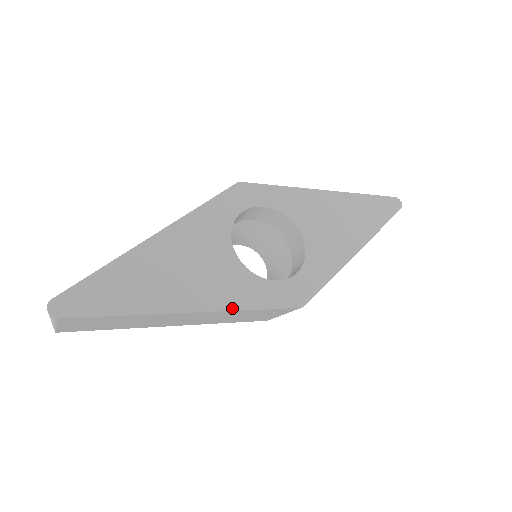
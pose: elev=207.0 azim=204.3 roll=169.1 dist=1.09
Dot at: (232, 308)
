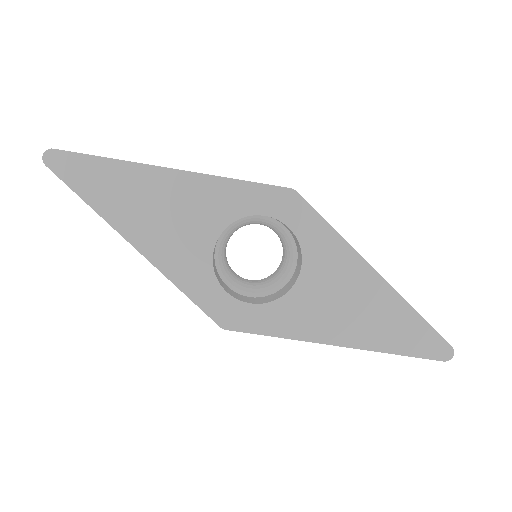
Dot at: (166, 273)
